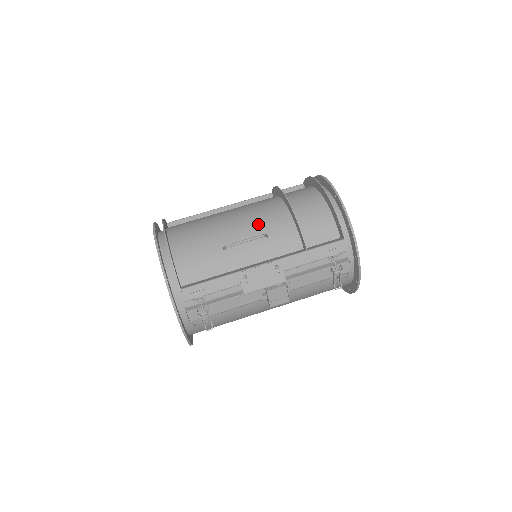
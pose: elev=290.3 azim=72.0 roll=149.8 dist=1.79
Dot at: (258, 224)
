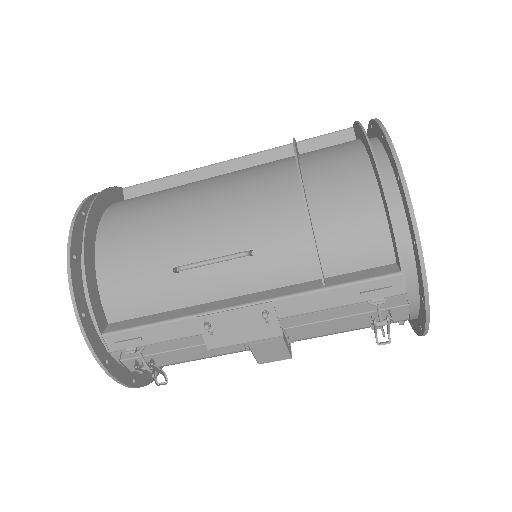
Dot at: (243, 223)
